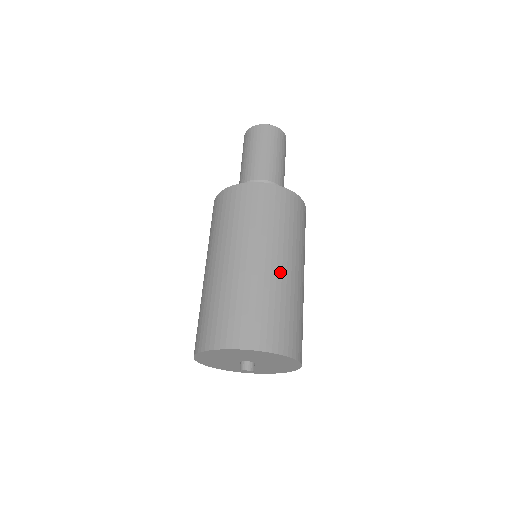
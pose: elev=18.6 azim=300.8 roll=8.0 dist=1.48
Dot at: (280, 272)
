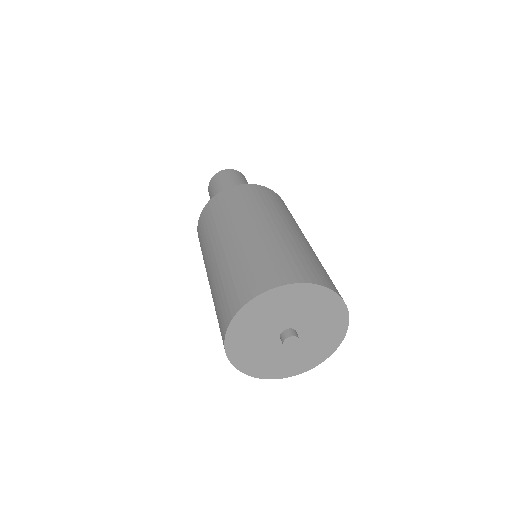
Dot at: (243, 237)
